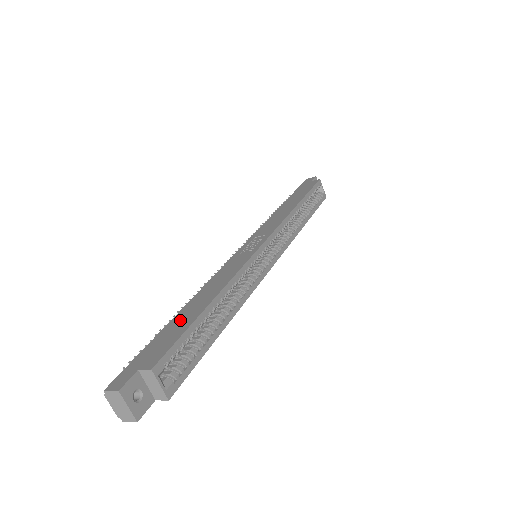
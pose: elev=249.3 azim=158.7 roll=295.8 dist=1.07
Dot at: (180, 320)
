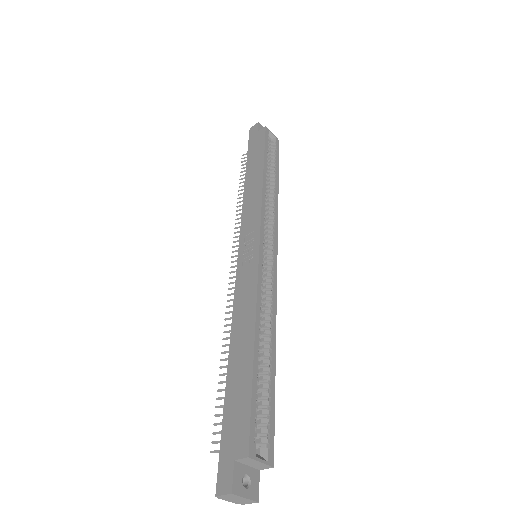
Dot at: (236, 380)
